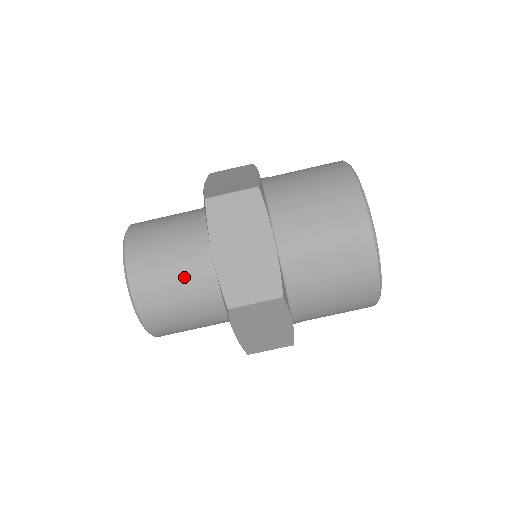
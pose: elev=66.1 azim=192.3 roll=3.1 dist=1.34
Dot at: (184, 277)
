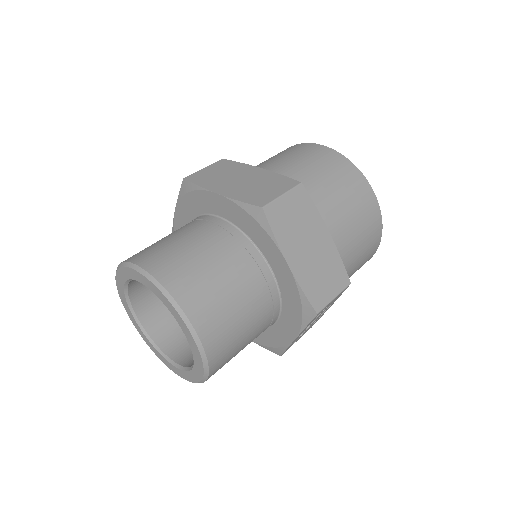
Dot at: (201, 242)
